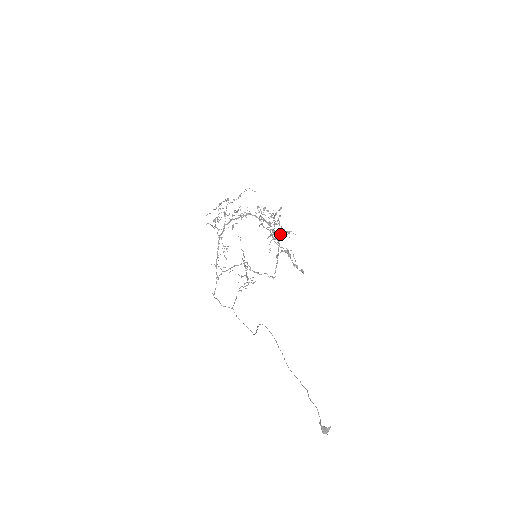
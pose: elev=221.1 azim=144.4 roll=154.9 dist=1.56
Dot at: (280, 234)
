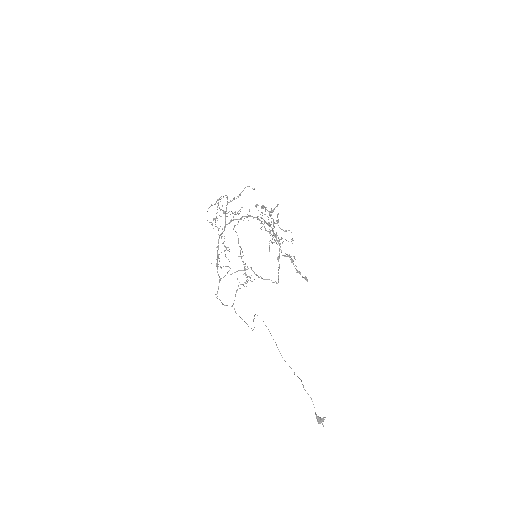
Dot at: occluded
